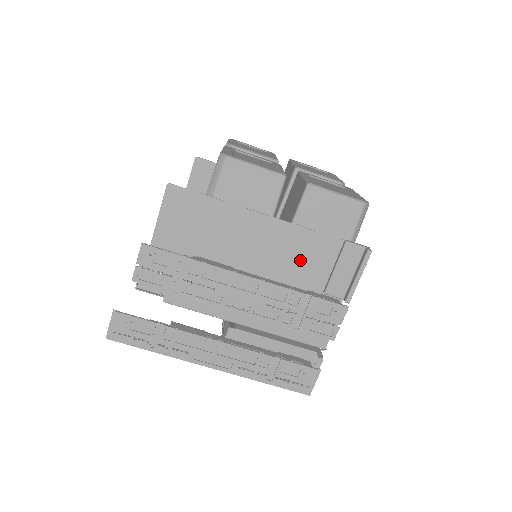
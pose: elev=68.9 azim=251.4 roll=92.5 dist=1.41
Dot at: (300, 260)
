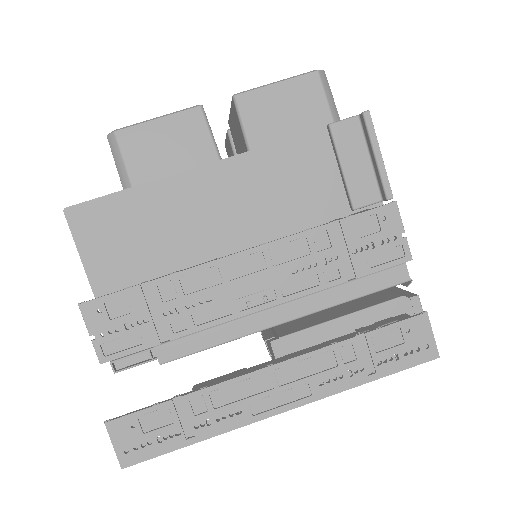
Dot at: (292, 190)
